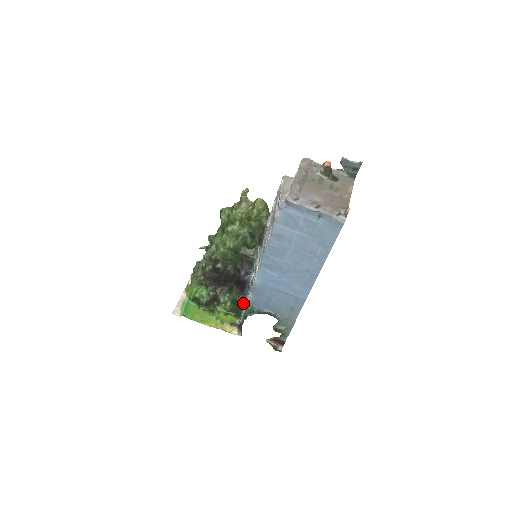
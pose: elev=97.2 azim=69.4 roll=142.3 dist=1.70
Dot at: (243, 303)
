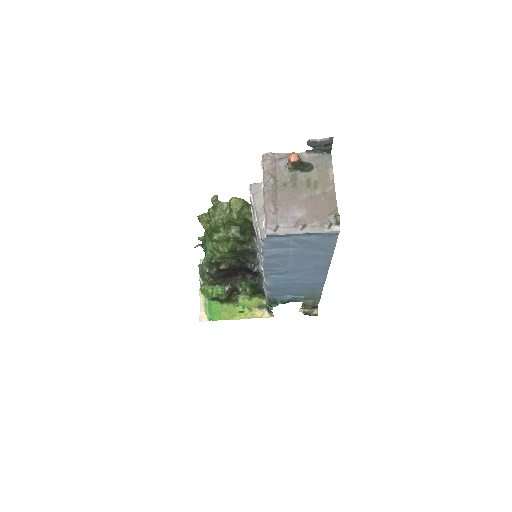
Dot at: (262, 285)
